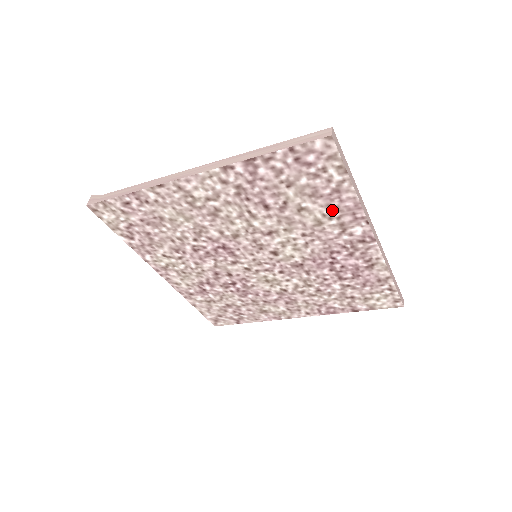
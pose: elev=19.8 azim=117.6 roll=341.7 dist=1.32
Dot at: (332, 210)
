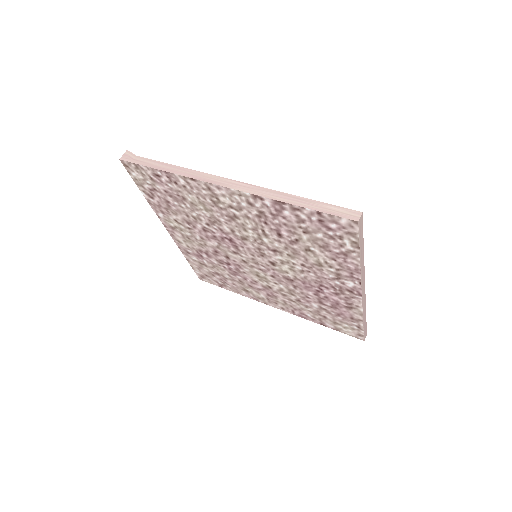
Dot at: (335, 263)
